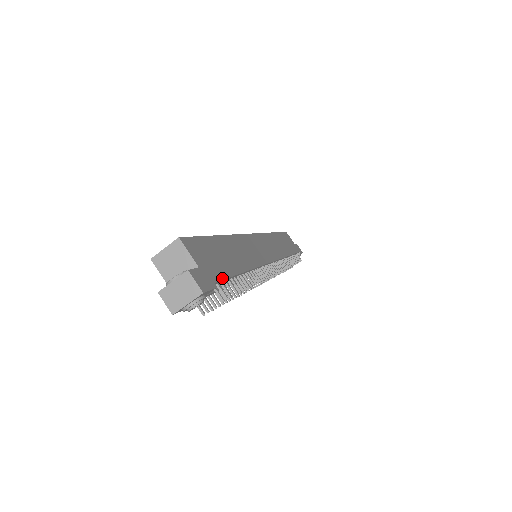
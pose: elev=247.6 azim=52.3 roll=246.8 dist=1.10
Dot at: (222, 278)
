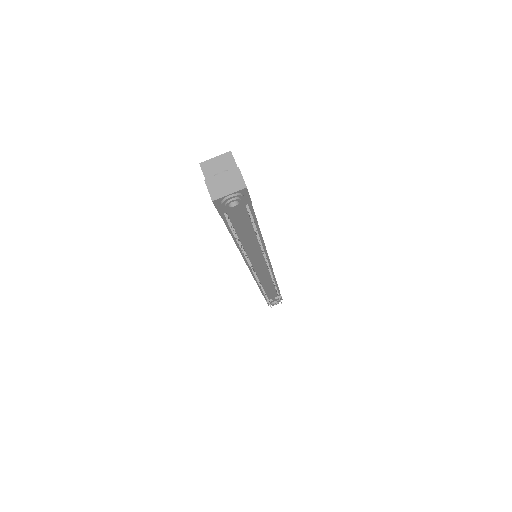
Dot at: (252, 206)
